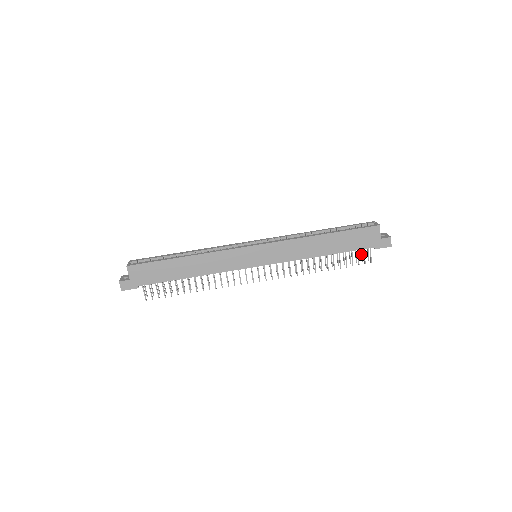
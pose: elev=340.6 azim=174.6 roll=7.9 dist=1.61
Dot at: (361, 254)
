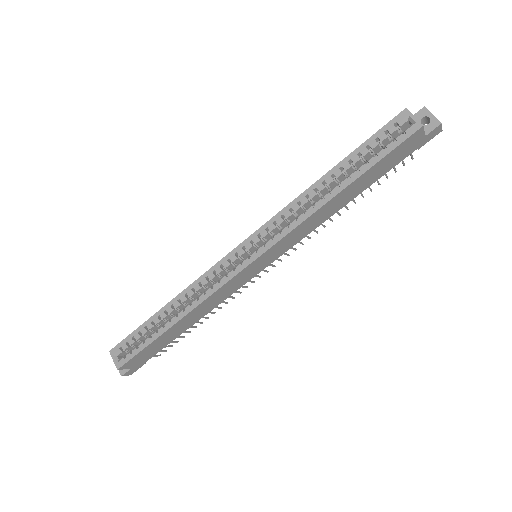
Dot at: occluded
